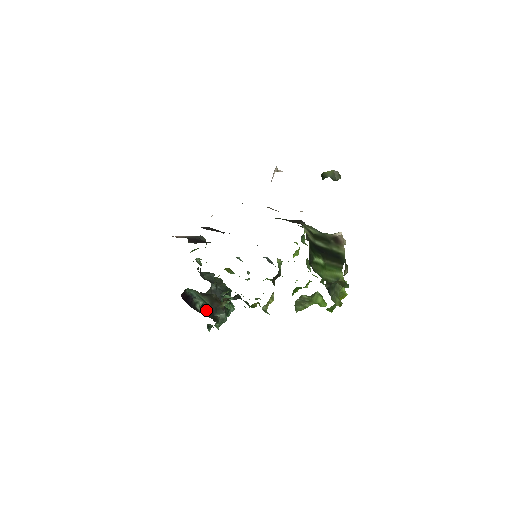
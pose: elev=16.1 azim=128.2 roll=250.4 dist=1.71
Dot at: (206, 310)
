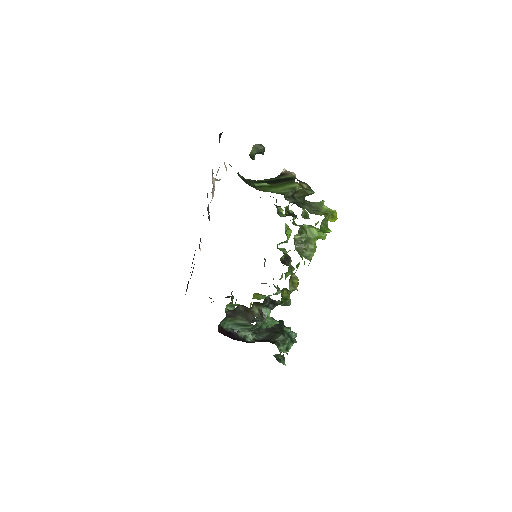
Dot at: (261, 341)
